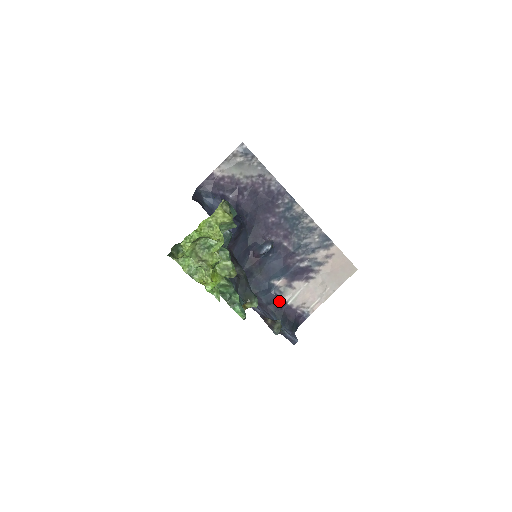
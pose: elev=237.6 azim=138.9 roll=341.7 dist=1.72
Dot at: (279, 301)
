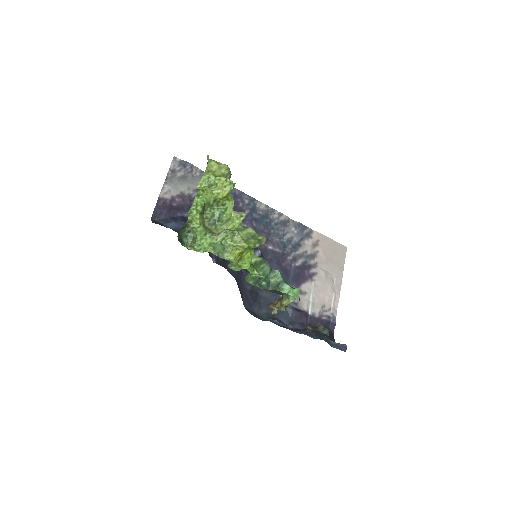
Dot at: (300, 313)
